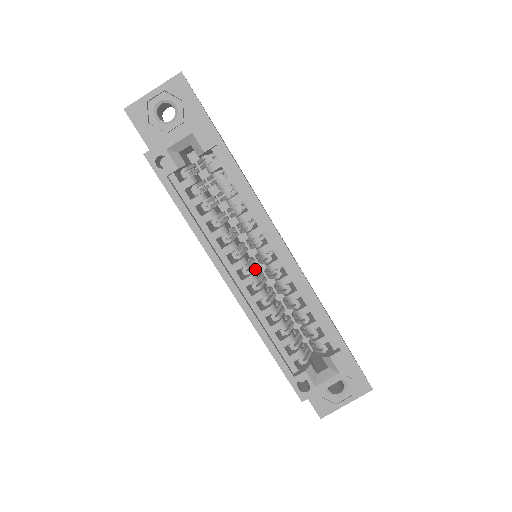
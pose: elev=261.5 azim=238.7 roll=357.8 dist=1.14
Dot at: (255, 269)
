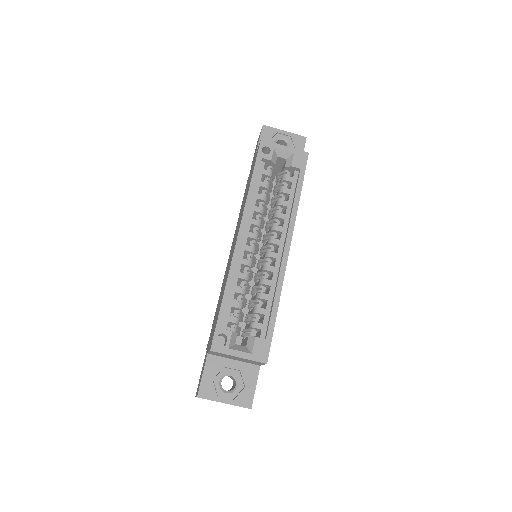
Dot at: occluded
